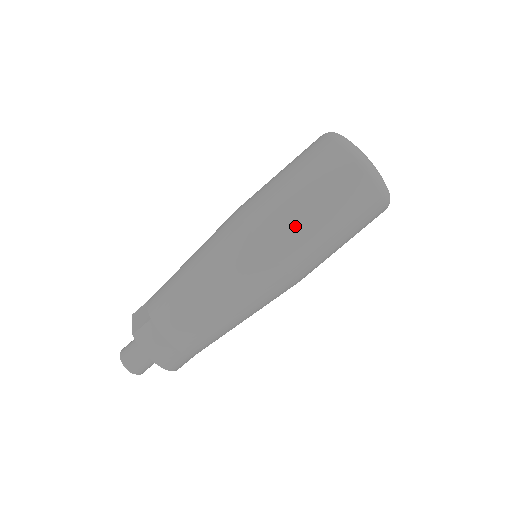
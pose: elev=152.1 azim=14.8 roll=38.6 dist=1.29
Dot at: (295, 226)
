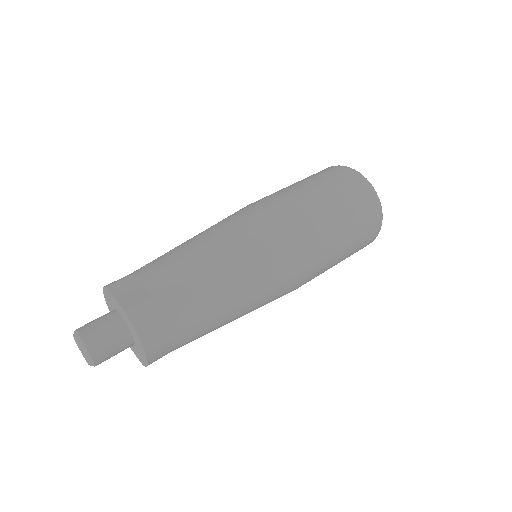
Dot at: (325, 237)
